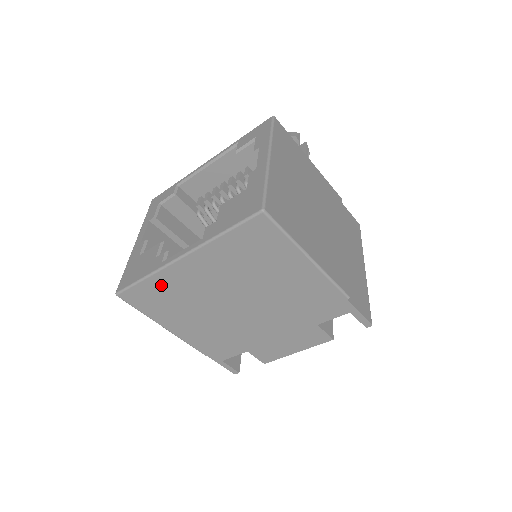
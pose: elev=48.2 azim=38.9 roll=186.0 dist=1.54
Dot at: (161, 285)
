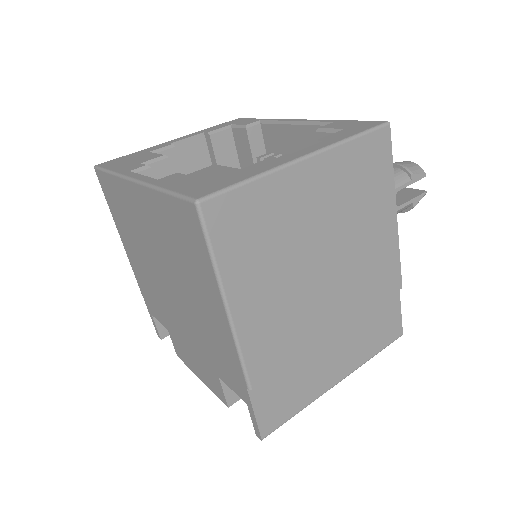
Dot at: (119, 193)
